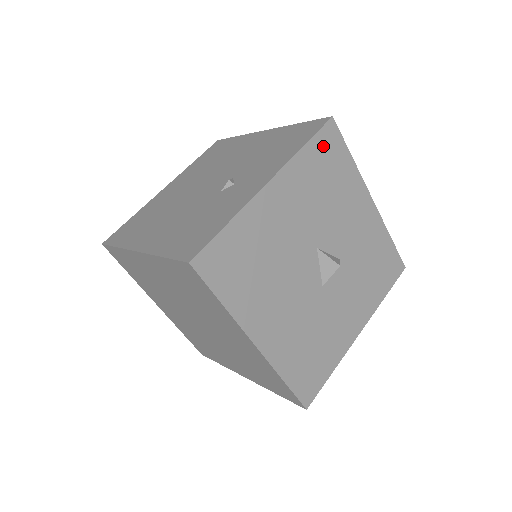
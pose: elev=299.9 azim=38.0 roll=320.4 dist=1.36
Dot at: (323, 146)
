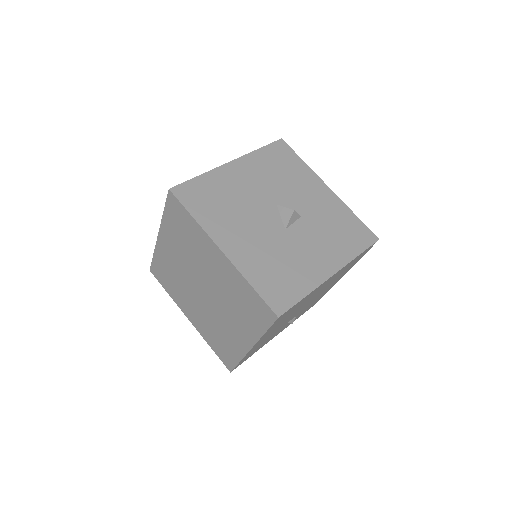
Dot at: (275, 151)
